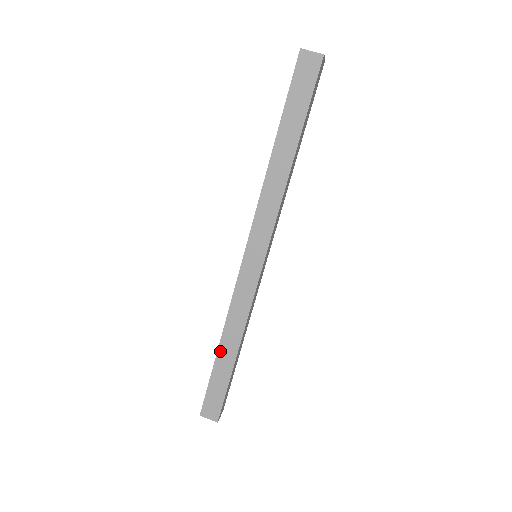
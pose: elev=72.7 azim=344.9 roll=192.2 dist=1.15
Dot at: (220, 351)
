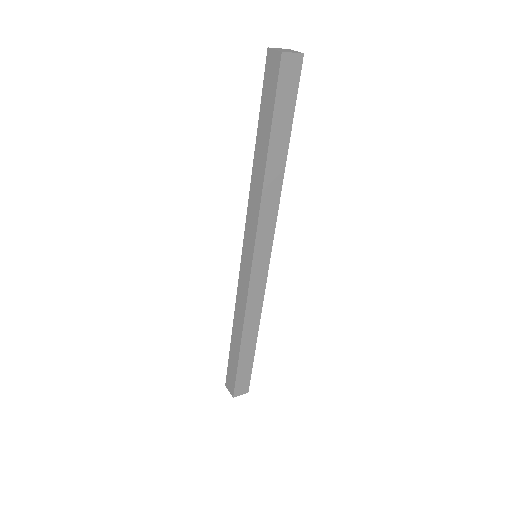
Dot at: (243, 345)
